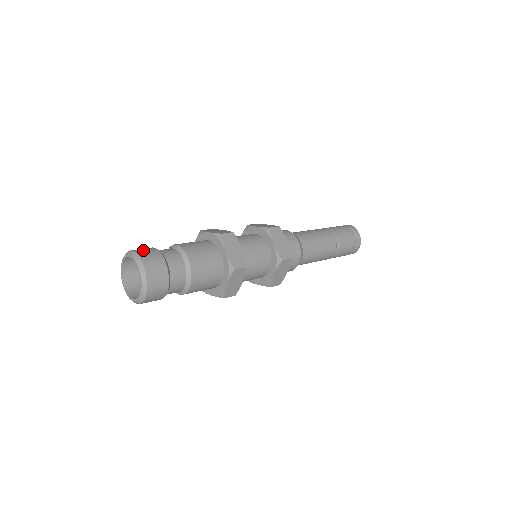
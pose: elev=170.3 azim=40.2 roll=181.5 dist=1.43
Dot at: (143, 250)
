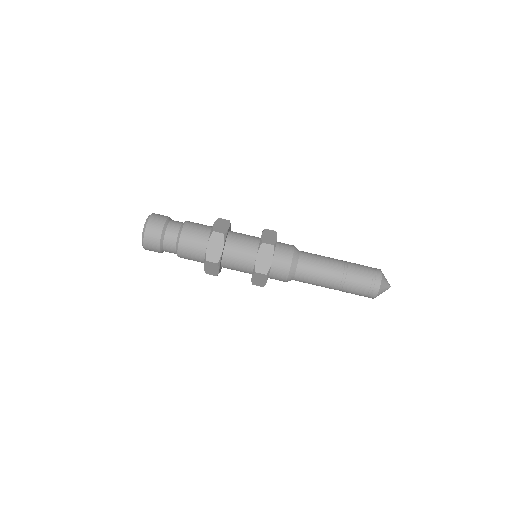
Dot at: occluded
